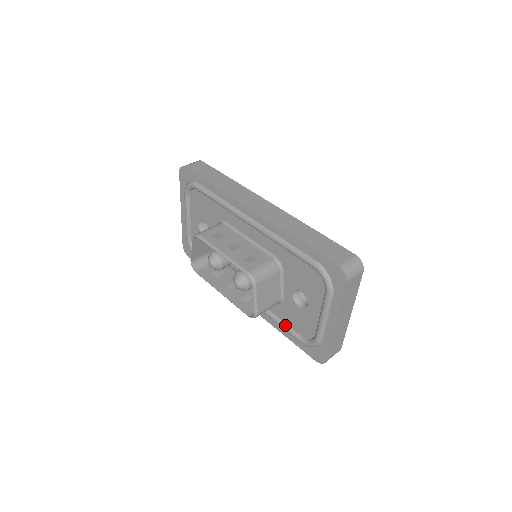
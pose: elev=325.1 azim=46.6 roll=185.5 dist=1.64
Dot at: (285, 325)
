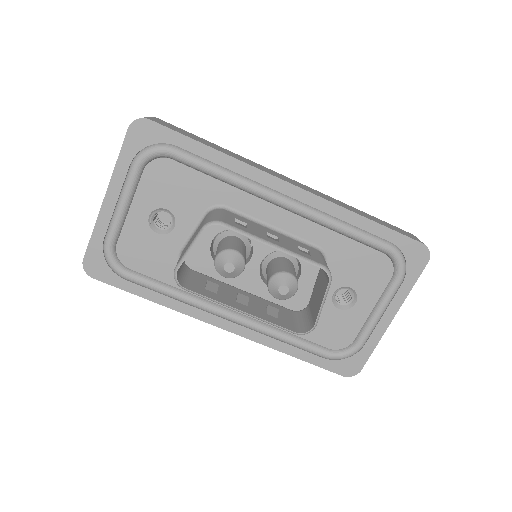
Dot at: (305, 341)
